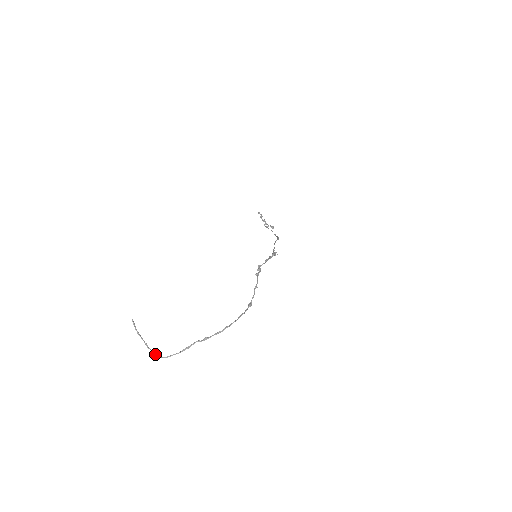
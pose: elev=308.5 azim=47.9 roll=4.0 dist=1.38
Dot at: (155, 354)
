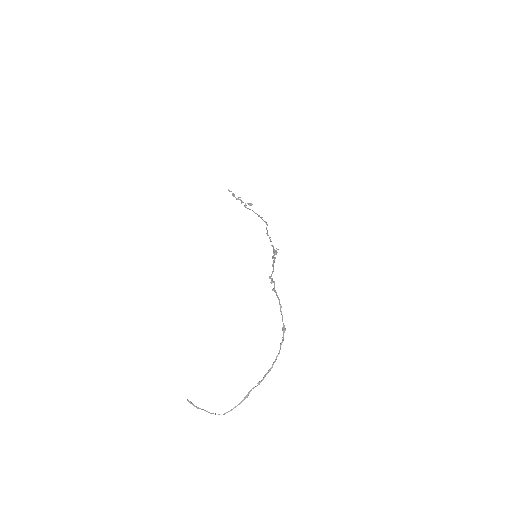
Dot at: (218, 414)
